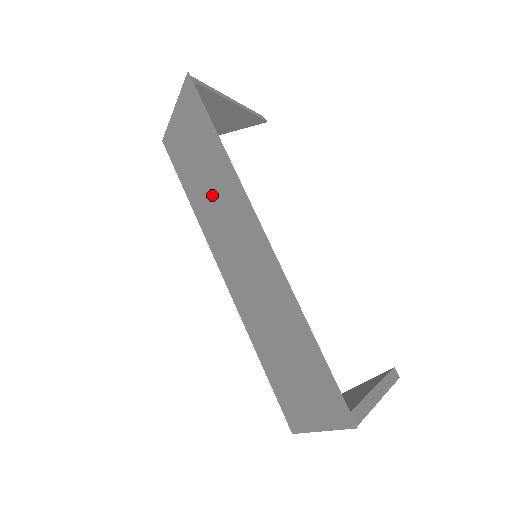
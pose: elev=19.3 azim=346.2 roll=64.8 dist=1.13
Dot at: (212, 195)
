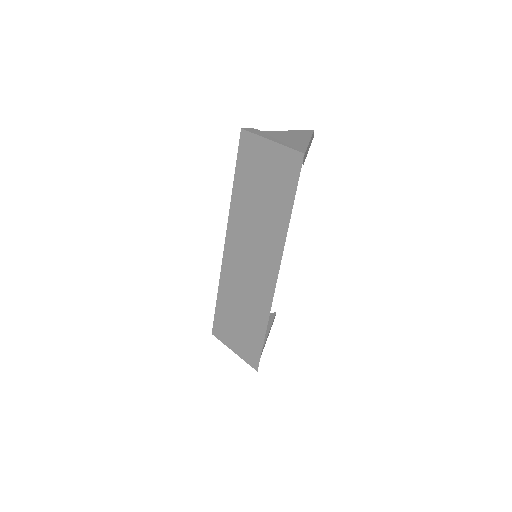
Dot at: (257, 215)
